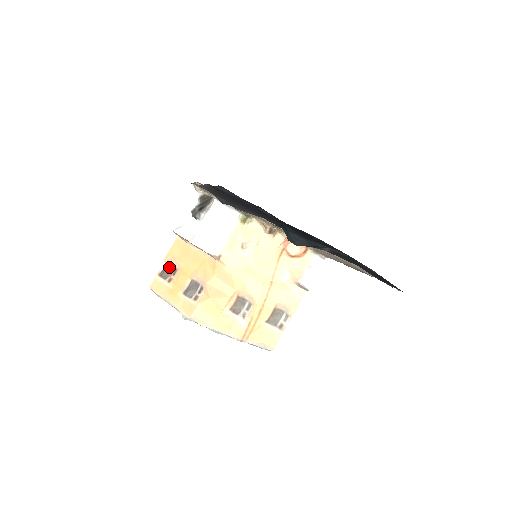
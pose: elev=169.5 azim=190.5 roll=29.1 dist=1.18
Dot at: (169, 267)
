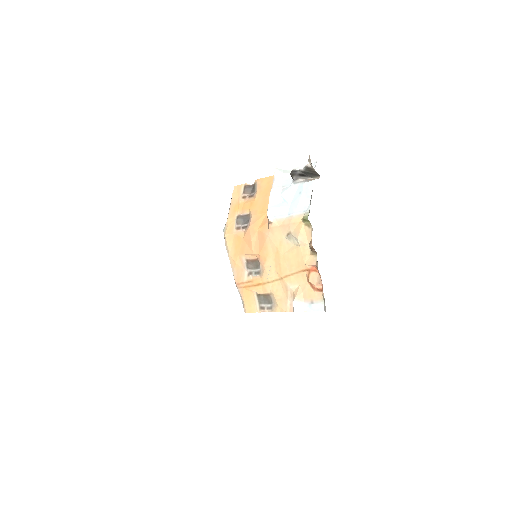
Dot at: (254, 188)
